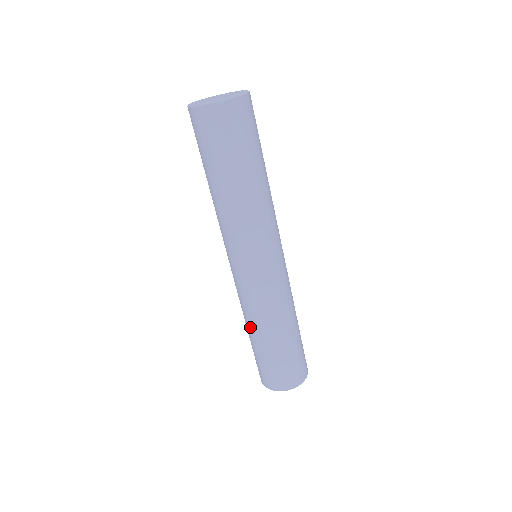
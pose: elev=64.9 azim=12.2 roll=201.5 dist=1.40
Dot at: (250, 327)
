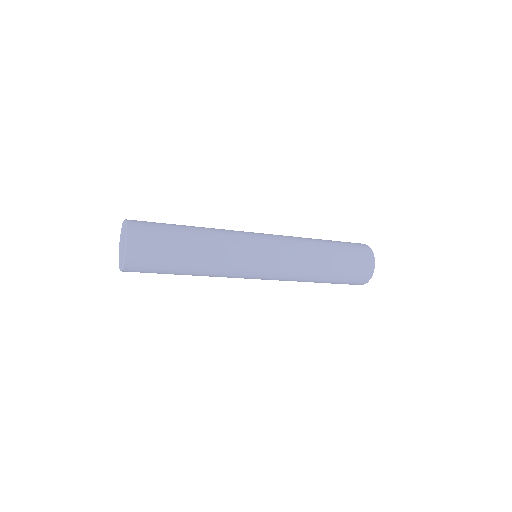
Dot at: occluded
